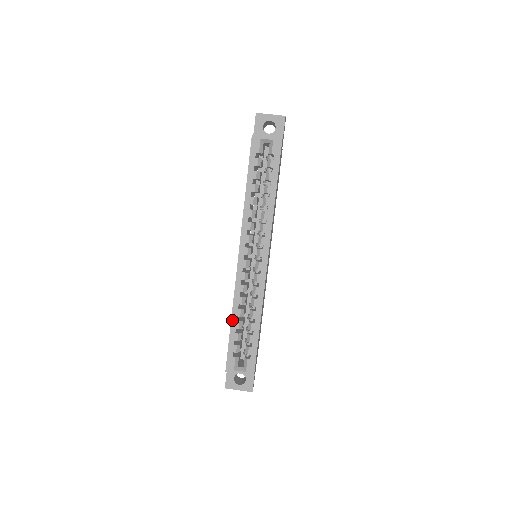
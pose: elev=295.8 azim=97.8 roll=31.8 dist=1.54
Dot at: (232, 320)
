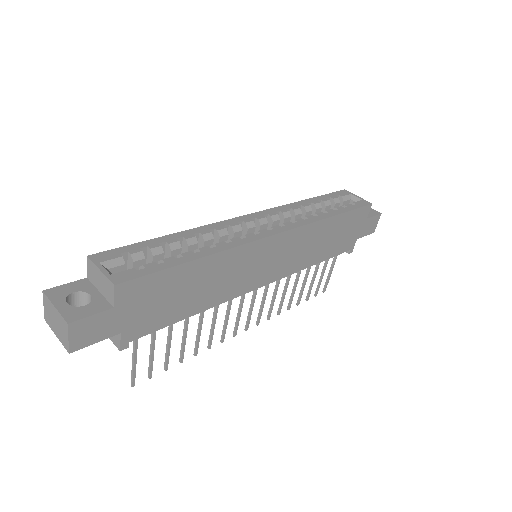
Dot at: (173, 235)
